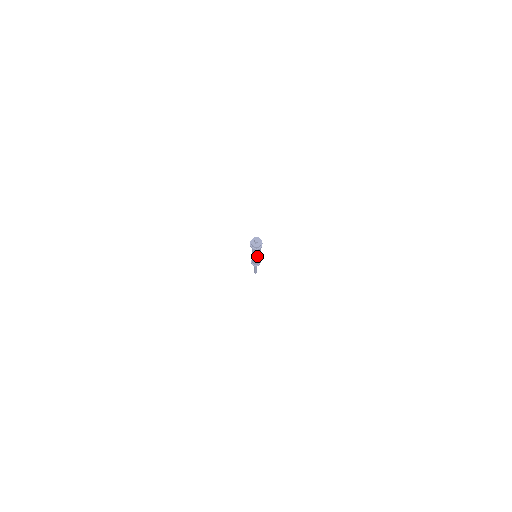
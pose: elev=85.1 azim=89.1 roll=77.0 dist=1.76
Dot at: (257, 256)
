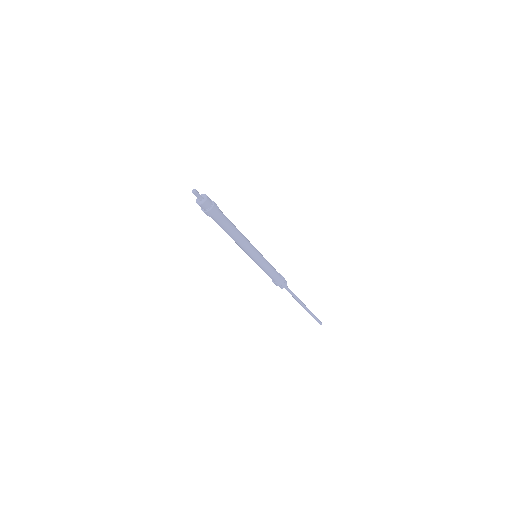
Dot at: (240, 245)
